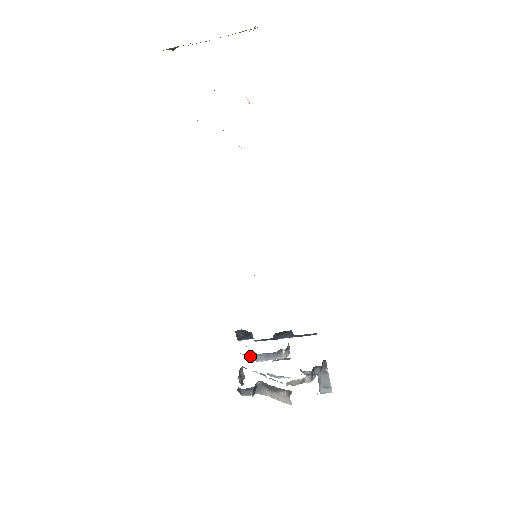
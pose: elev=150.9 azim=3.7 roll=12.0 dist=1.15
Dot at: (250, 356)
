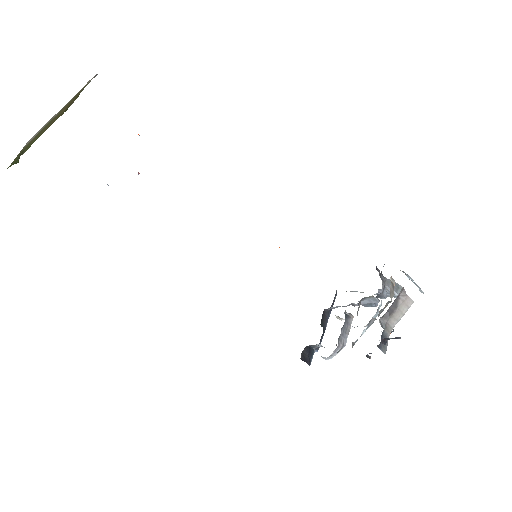
Dot at: (338, 346)
